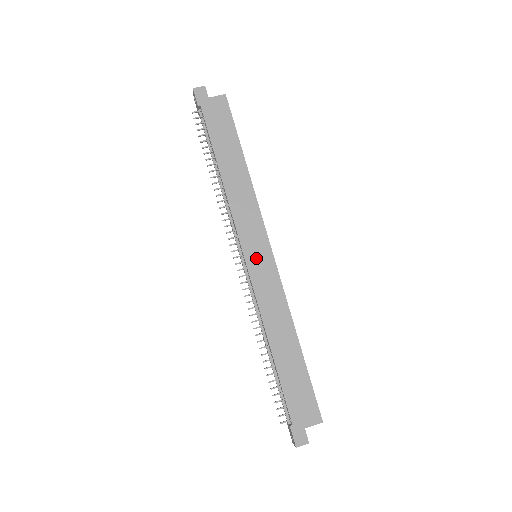
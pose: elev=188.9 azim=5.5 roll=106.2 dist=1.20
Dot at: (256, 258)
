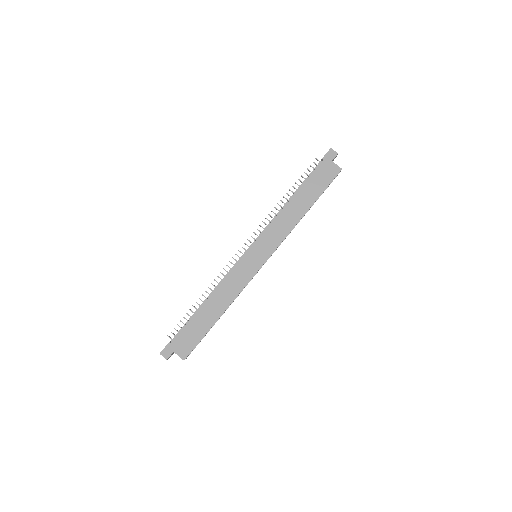
Dot at: (254, 256)
